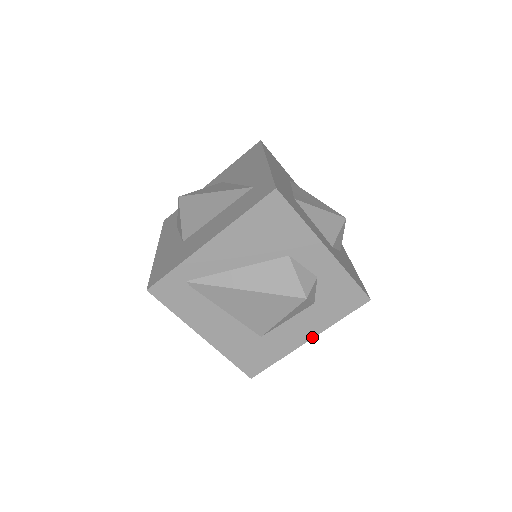
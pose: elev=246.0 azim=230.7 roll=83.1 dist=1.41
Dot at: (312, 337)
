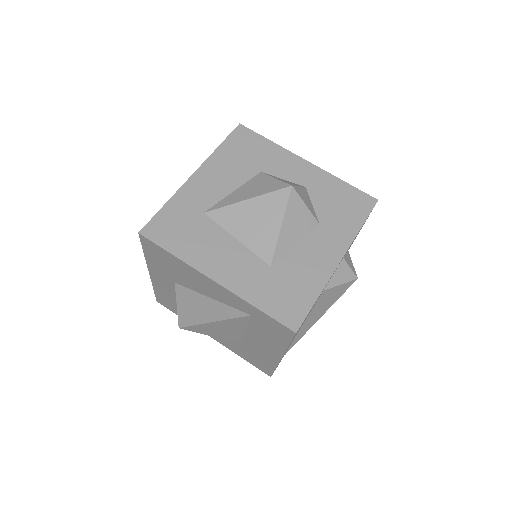
Dot at: occluded
